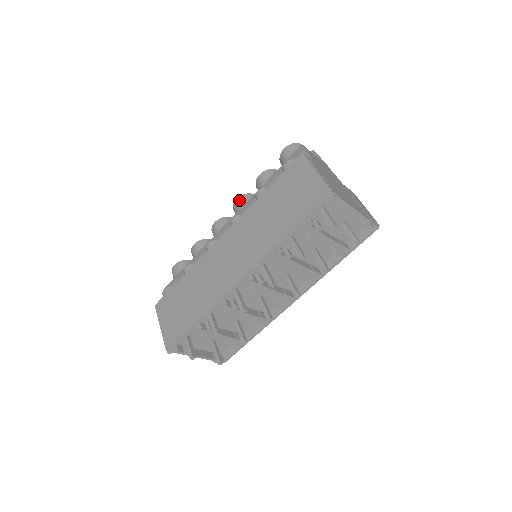
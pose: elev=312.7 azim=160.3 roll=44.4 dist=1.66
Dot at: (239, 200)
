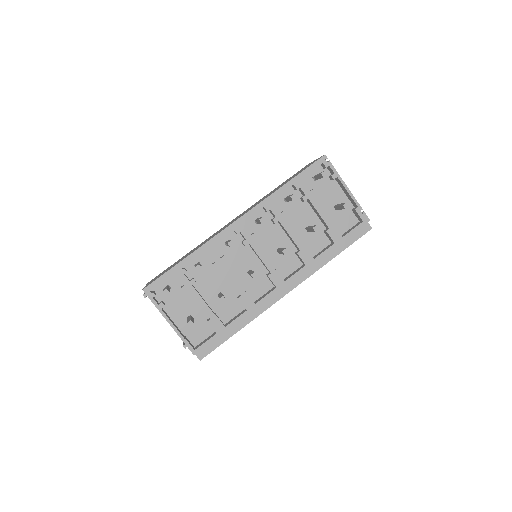
Dot at: occluded
